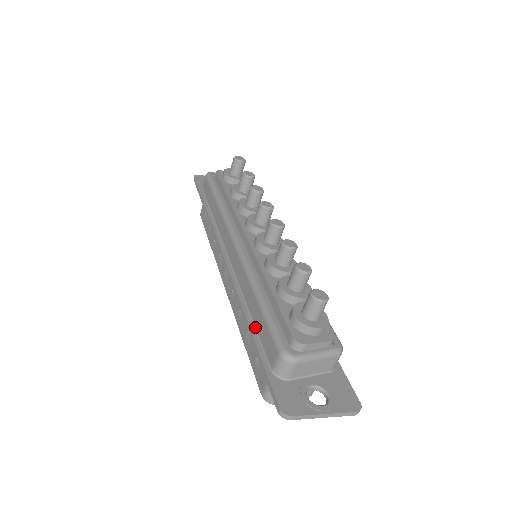
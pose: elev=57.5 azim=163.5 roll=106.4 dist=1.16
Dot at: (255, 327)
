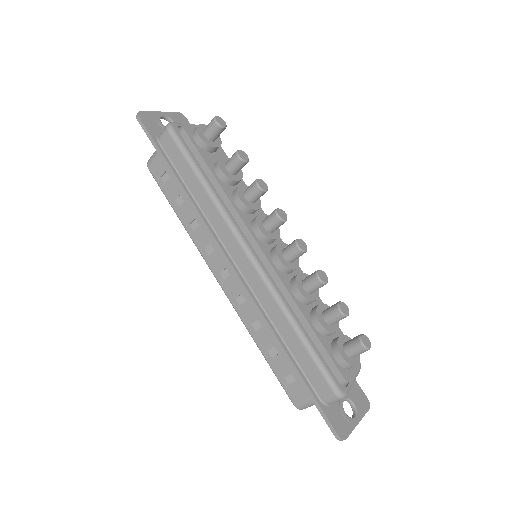
Dot at: (294, 357)
